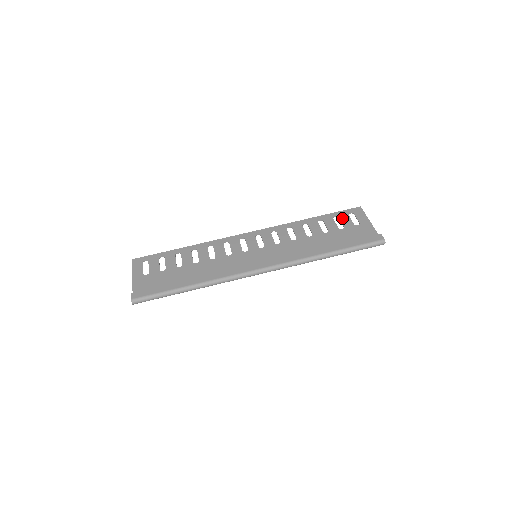
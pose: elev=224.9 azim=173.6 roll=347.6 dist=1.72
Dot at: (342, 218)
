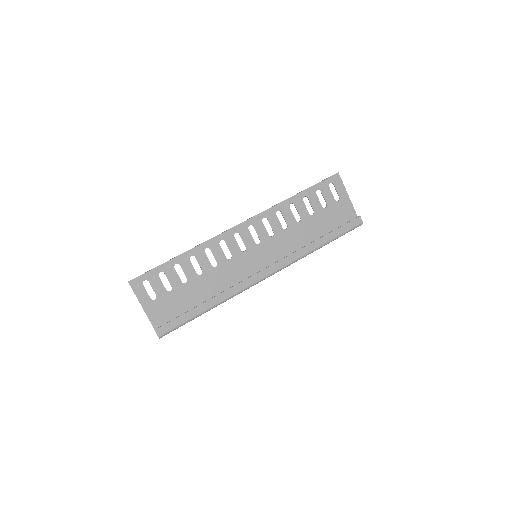
Dot at: (324, 192)
